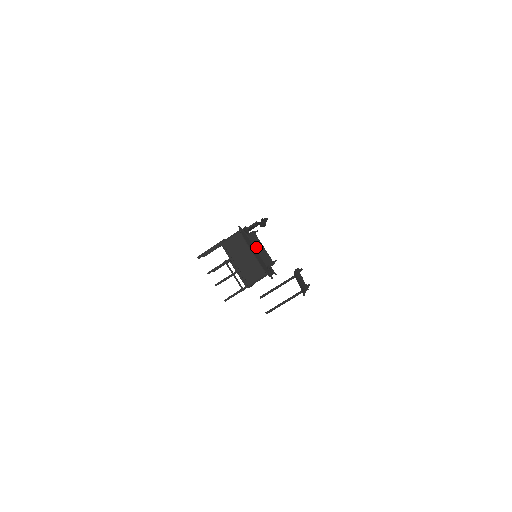
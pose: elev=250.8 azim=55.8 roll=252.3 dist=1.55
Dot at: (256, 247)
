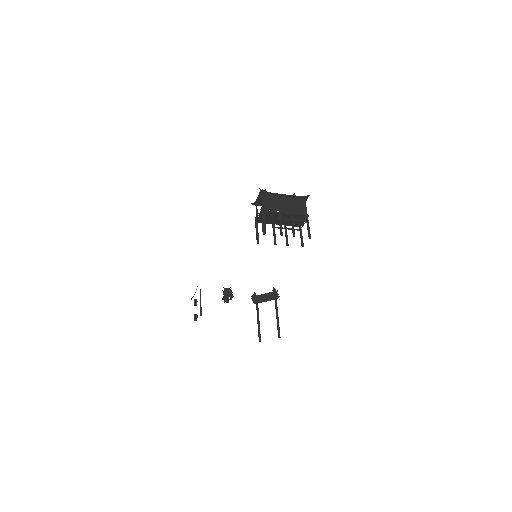
Dot at: occluded
